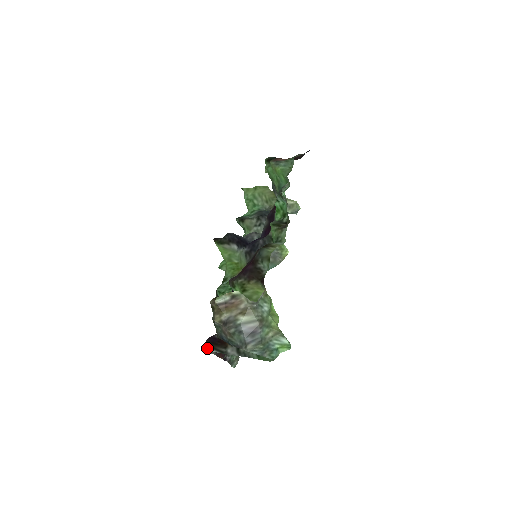
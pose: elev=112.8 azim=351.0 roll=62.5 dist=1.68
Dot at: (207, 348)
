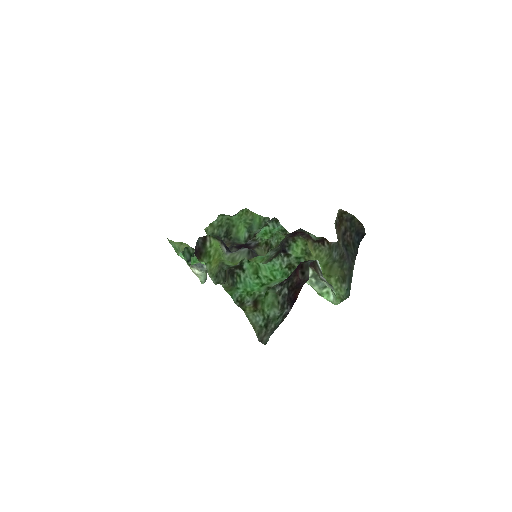
Dot at: (317, 260)
